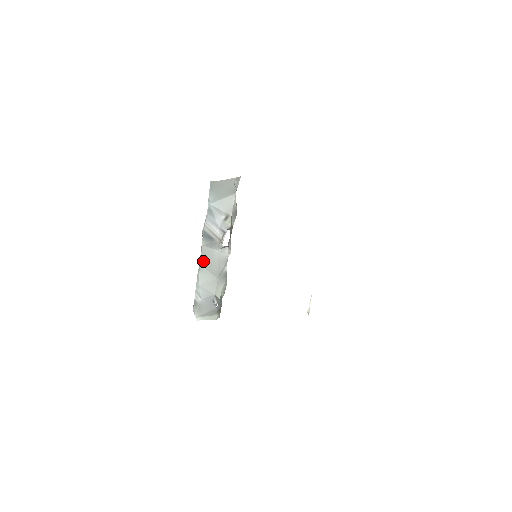
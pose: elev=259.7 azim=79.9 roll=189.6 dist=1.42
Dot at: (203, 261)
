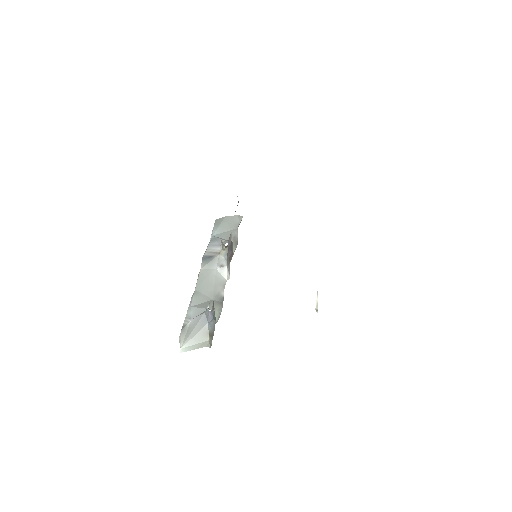
Dot at: (199, 285)
